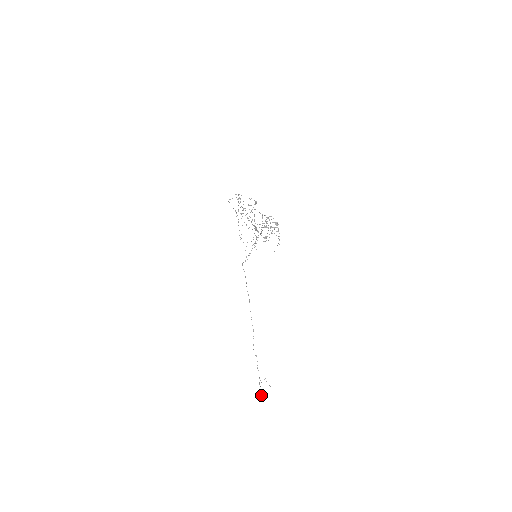
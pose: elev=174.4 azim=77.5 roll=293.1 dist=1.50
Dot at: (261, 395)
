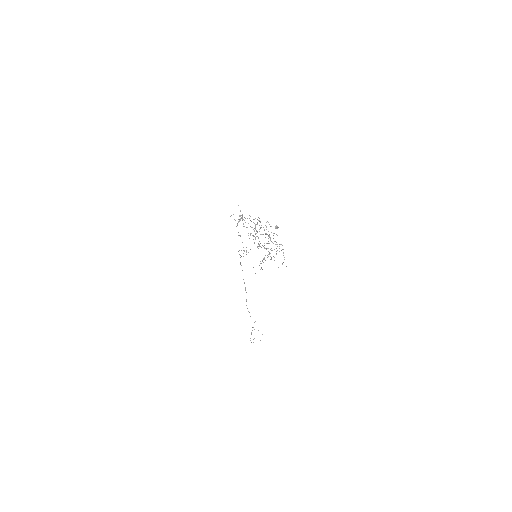
Dot at: occluded
